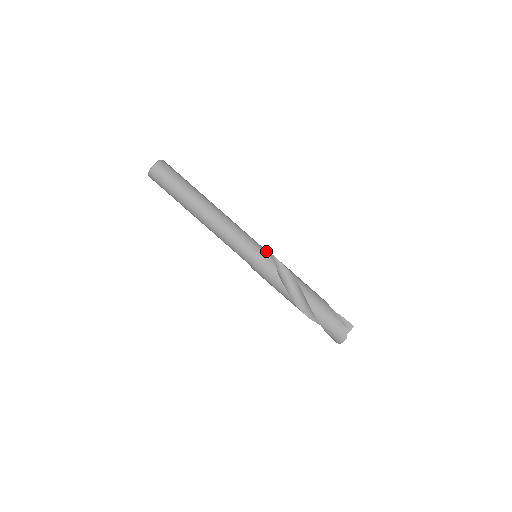
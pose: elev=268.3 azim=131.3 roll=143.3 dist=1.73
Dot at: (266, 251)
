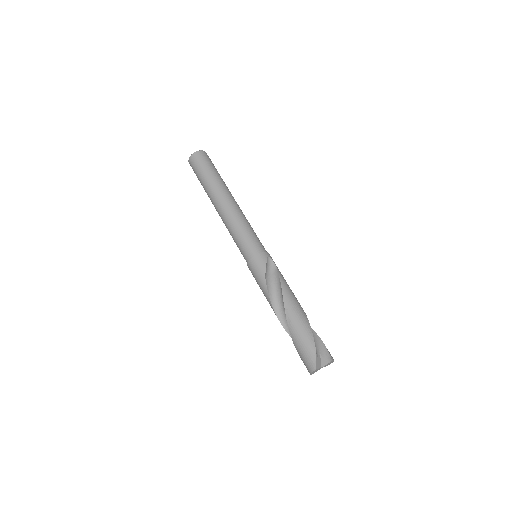
Dot at: (263, 252)
